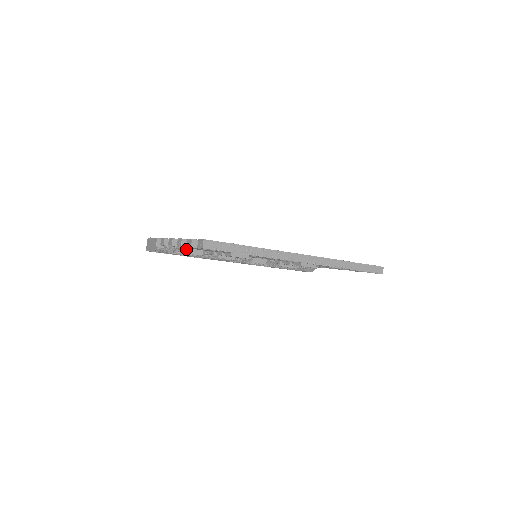
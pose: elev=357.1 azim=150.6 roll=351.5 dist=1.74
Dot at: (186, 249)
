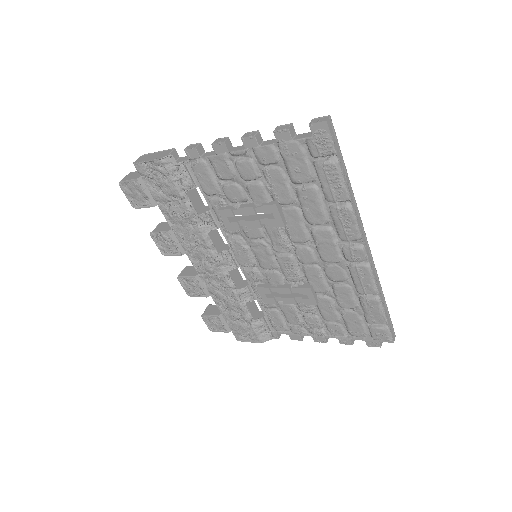
Dot at: (190, 191)
